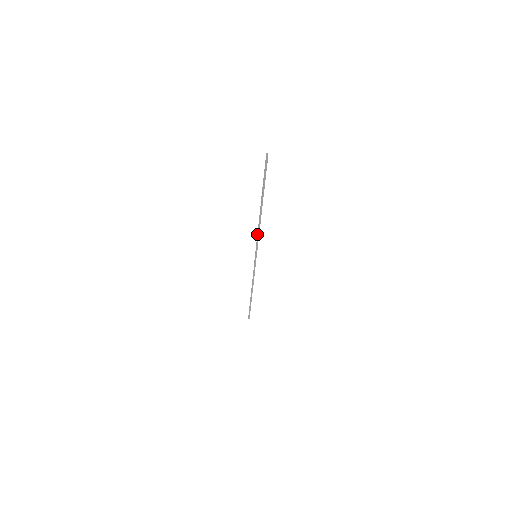
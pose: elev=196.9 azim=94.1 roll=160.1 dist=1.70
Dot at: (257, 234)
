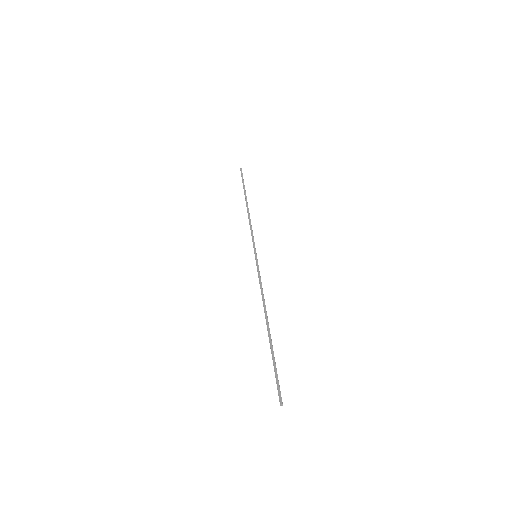
Dot at: occluded
